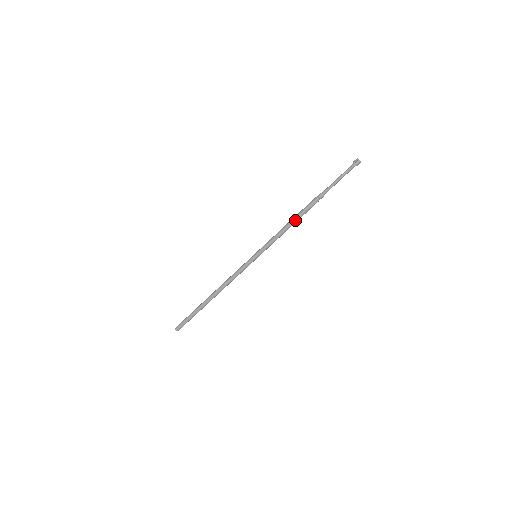
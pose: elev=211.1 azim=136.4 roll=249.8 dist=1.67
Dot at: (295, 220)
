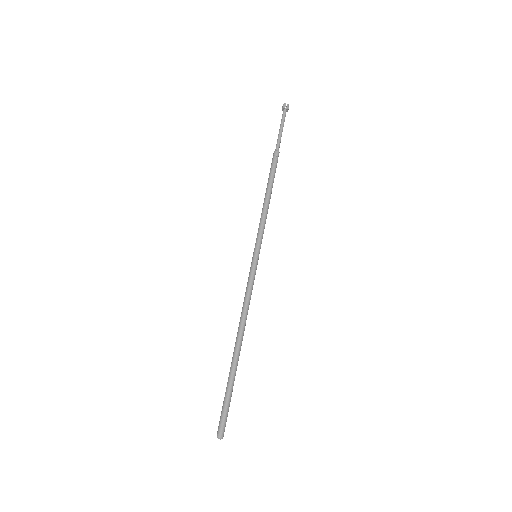
Dot at: (268, 189)
